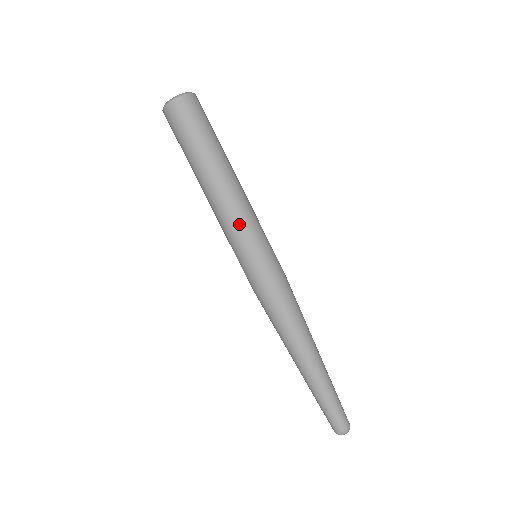
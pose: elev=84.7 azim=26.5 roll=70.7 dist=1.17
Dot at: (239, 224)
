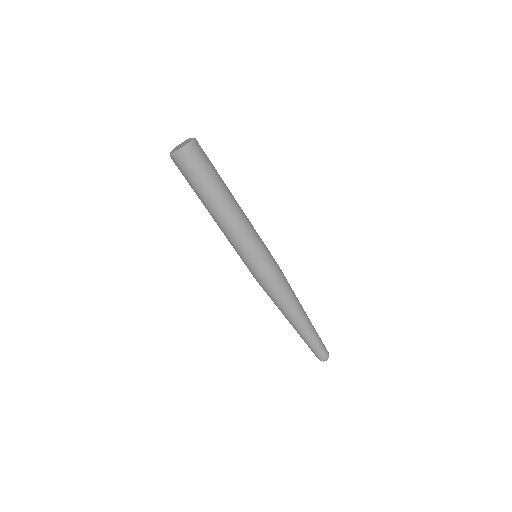
Dot at: (243, 240)
